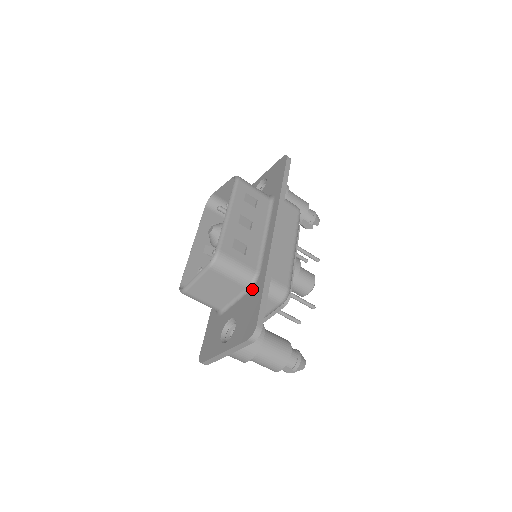
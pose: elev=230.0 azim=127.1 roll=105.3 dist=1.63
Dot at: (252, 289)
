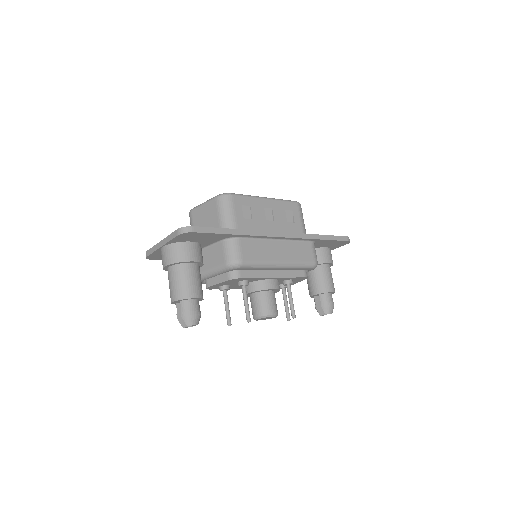
Dot at: occluded
